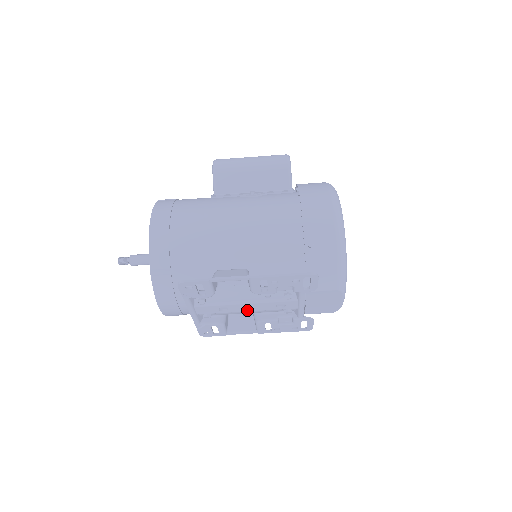
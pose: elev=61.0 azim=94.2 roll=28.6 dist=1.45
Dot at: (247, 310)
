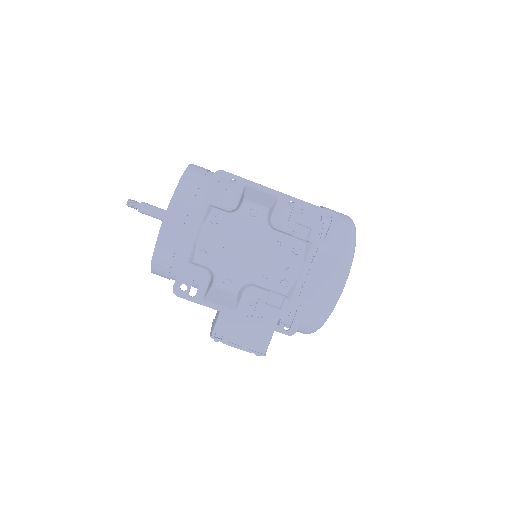
Dot at: (248, 258)
